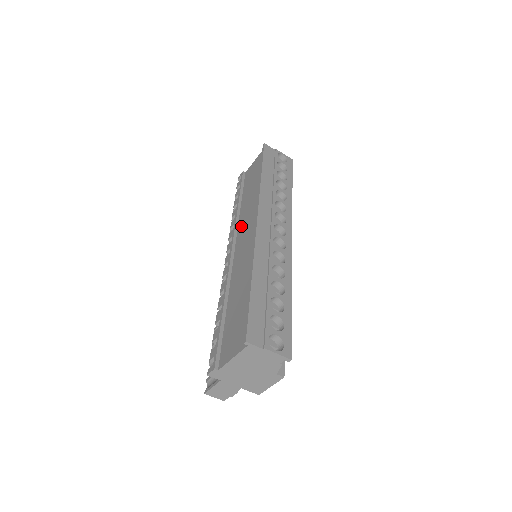
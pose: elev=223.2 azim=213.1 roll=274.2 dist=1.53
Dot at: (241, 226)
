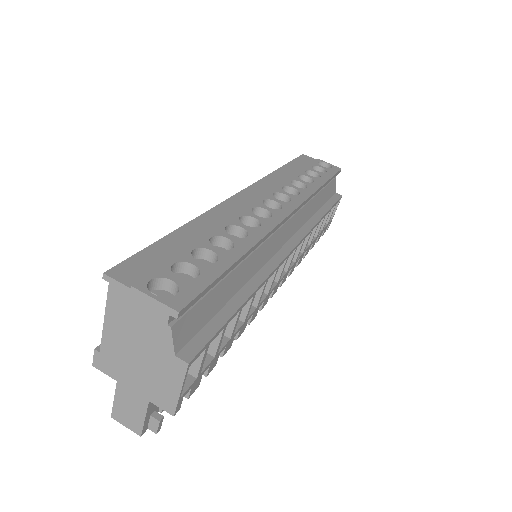
Dot at: occluded
